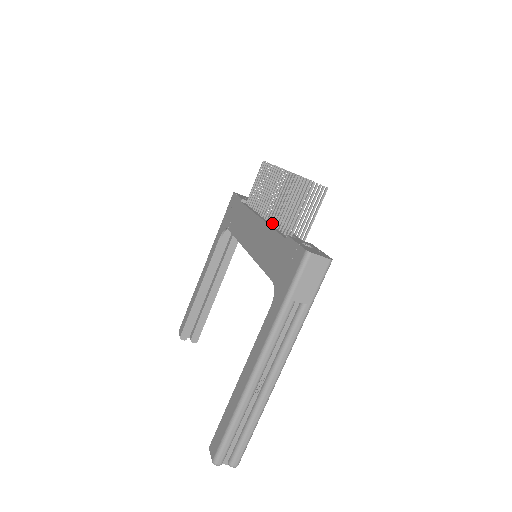
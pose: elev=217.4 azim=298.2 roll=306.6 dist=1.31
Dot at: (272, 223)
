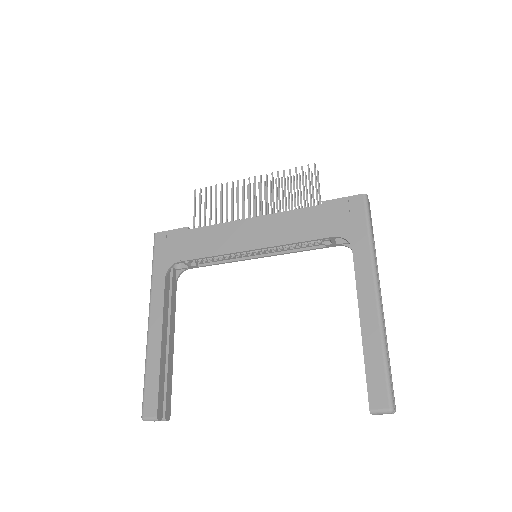
Dot at: (274, 214)
